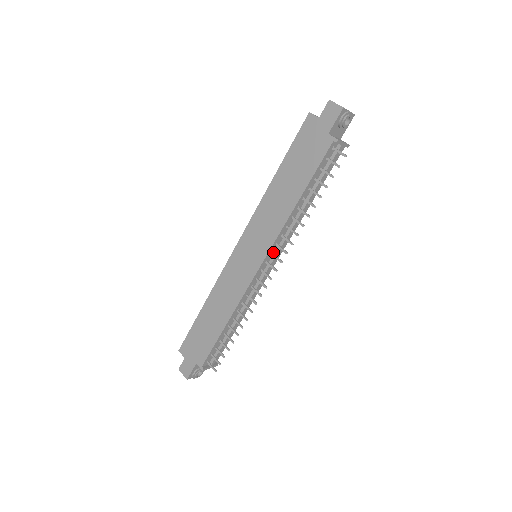
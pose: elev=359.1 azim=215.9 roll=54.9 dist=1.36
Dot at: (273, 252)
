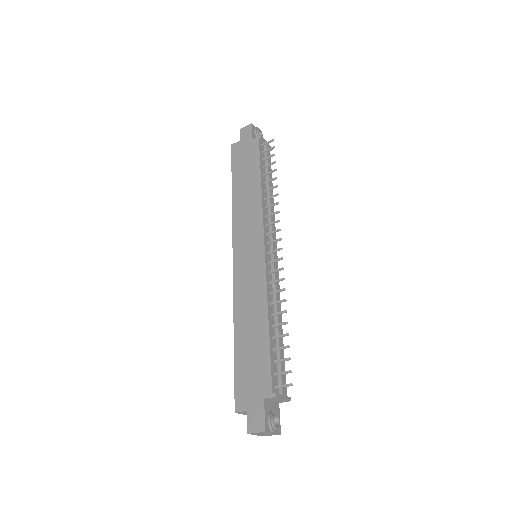
Dot at: (268, 235)
